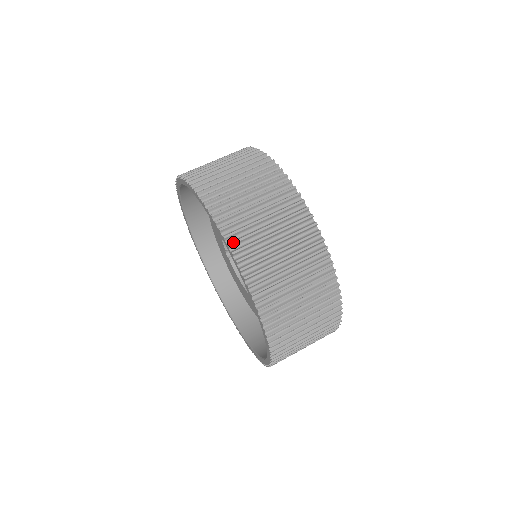
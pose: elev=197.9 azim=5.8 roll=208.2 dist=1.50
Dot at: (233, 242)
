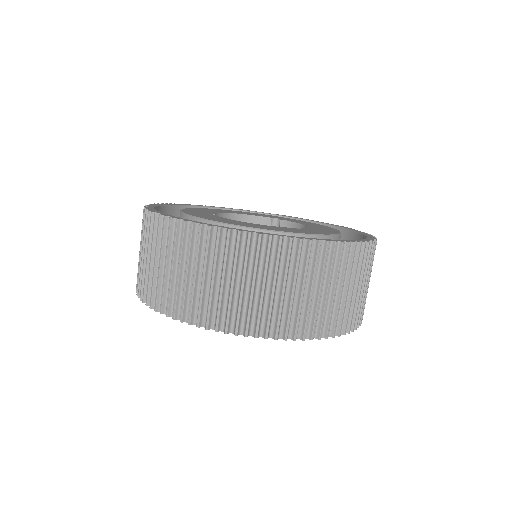
Dot at: occluded
